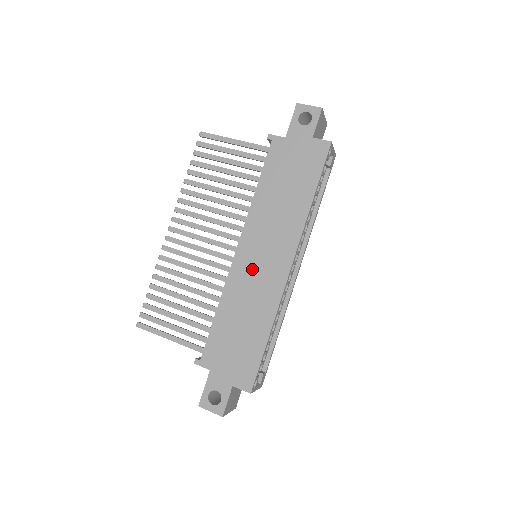
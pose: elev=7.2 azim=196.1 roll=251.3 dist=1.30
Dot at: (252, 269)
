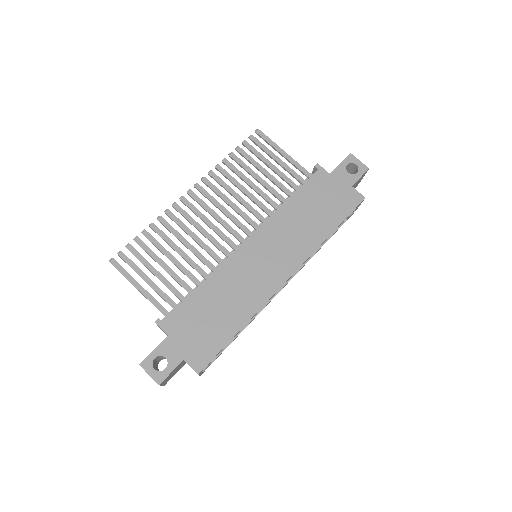
Dot at: (252, 264)
